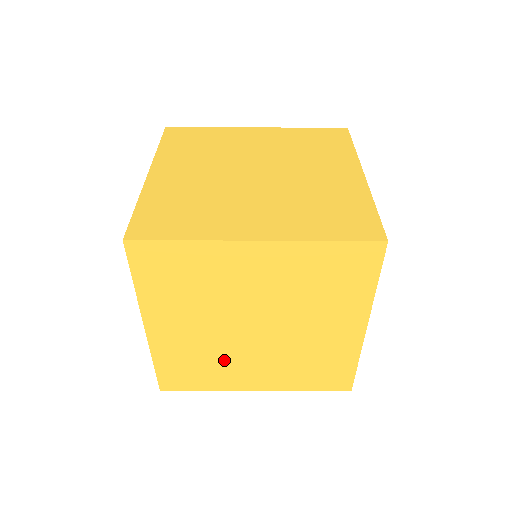
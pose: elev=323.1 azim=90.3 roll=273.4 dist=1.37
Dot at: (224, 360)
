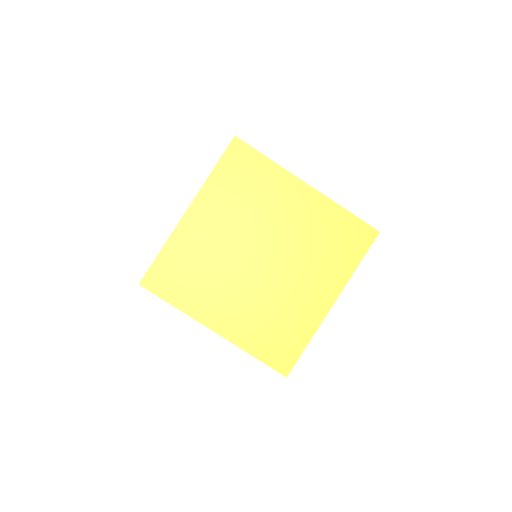
Dot at: occluded
